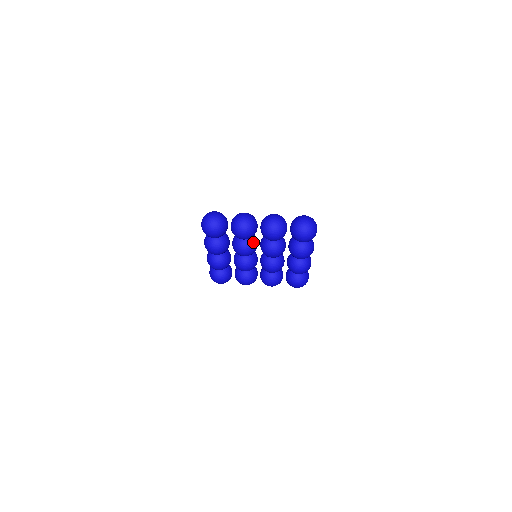
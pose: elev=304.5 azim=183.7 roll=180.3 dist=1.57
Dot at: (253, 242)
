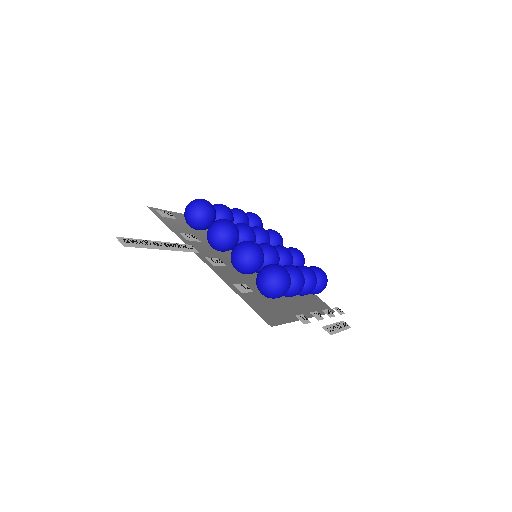
Dot at: occluded
